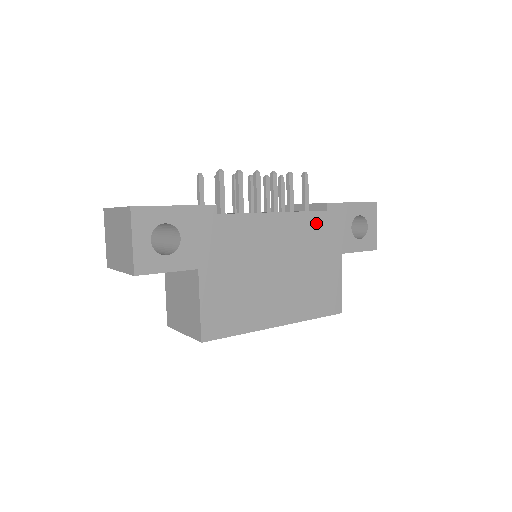
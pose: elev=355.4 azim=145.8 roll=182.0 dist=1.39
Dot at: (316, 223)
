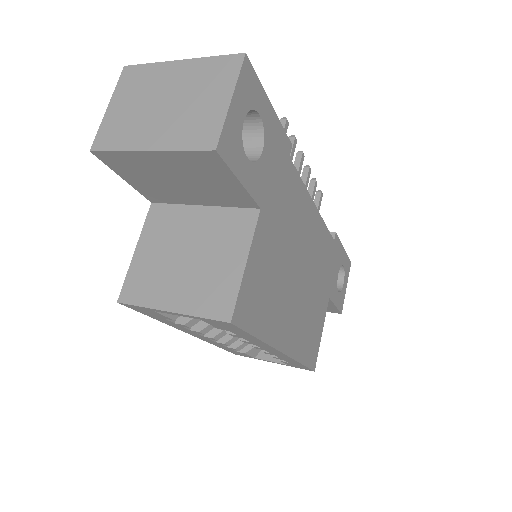
Dot at: (327, 246)
